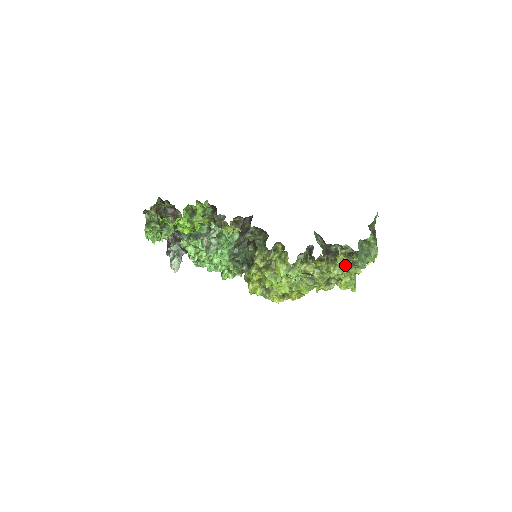
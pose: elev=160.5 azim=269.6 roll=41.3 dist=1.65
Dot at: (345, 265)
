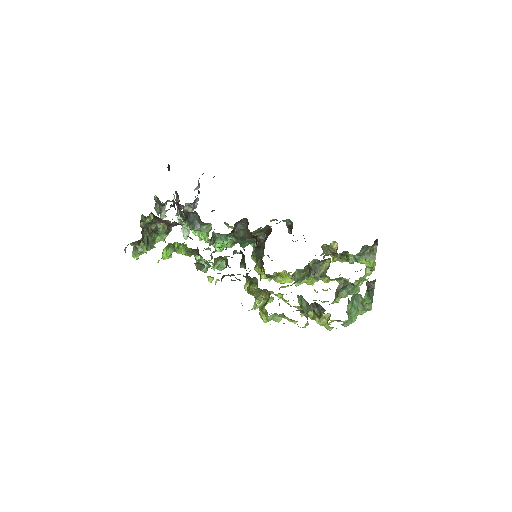
Dot at: (327, 329)
